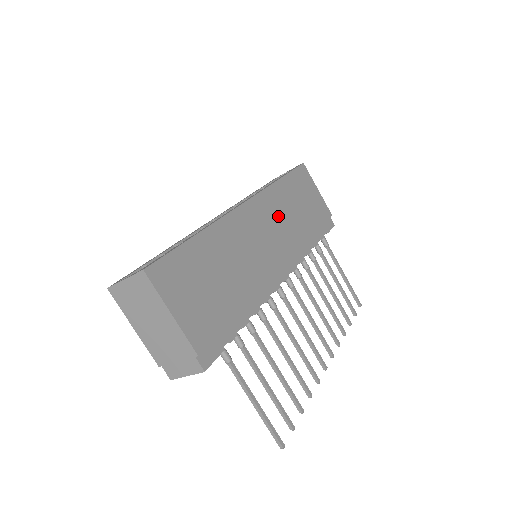
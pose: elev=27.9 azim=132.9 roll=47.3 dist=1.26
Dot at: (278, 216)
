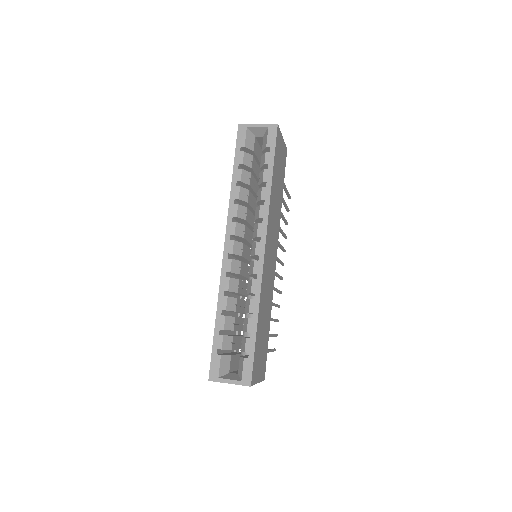
Dot at: (273, 222)
